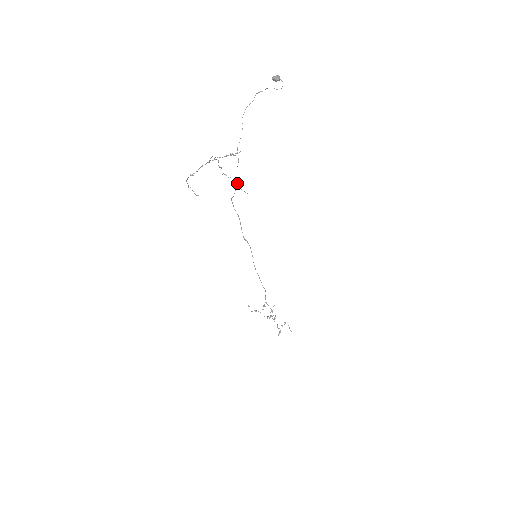
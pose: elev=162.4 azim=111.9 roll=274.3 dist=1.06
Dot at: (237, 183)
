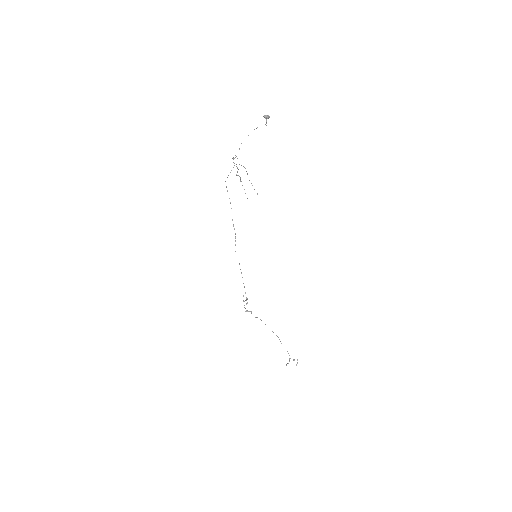
Dot at: occluded
